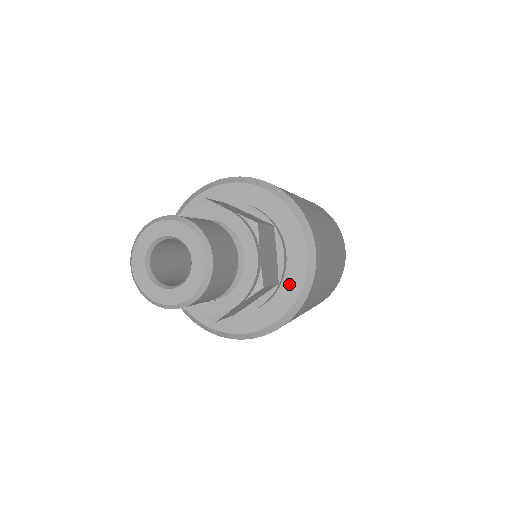
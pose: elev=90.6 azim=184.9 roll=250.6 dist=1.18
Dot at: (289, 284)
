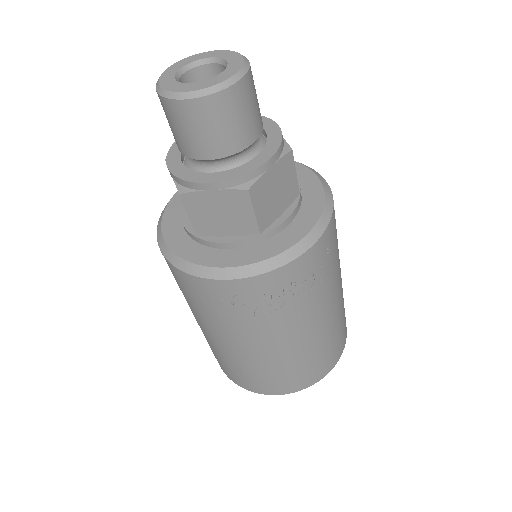
Dot at: (310, 200)
